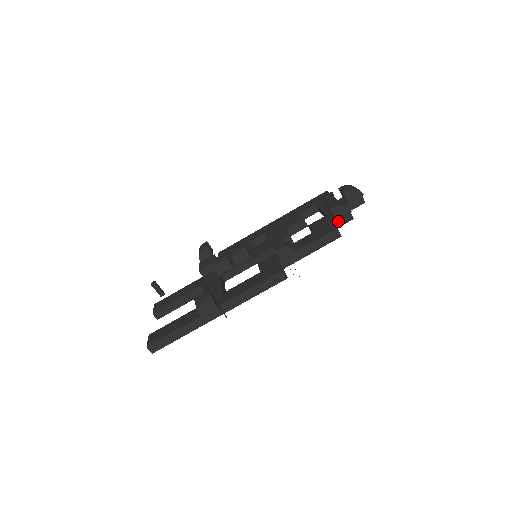
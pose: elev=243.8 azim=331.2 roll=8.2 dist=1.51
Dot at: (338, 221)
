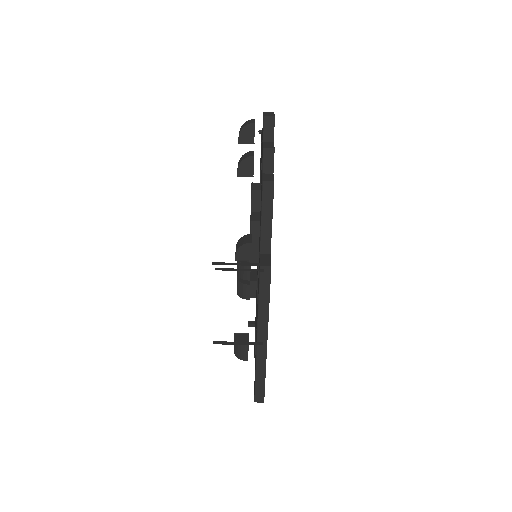
Dot at: (266, 166)
